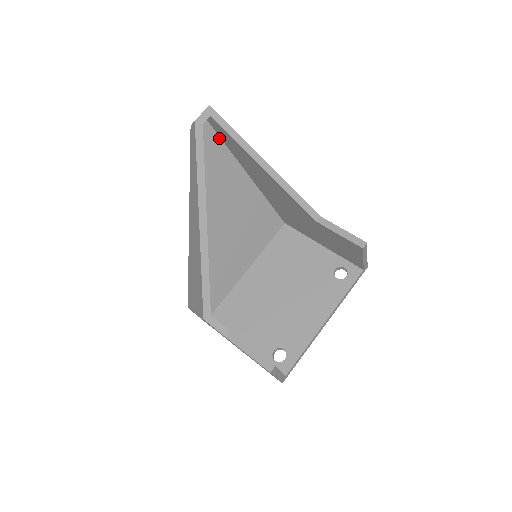
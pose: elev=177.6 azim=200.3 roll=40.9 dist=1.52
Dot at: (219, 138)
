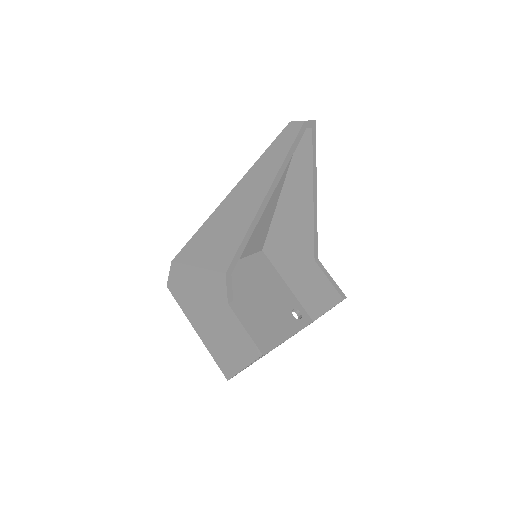
Dot at: occluded
